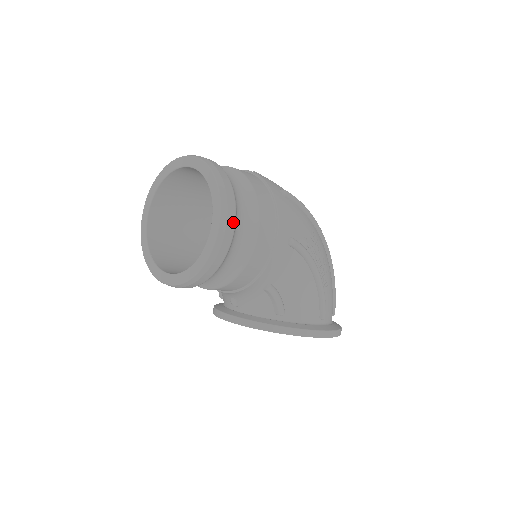
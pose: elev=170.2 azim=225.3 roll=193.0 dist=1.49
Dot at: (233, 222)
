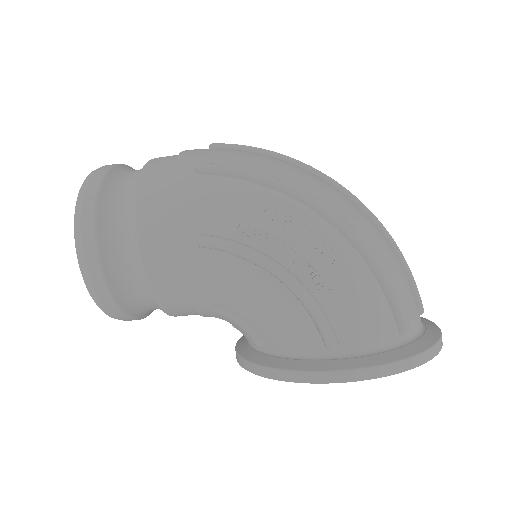
Dot at: (92, 243)
